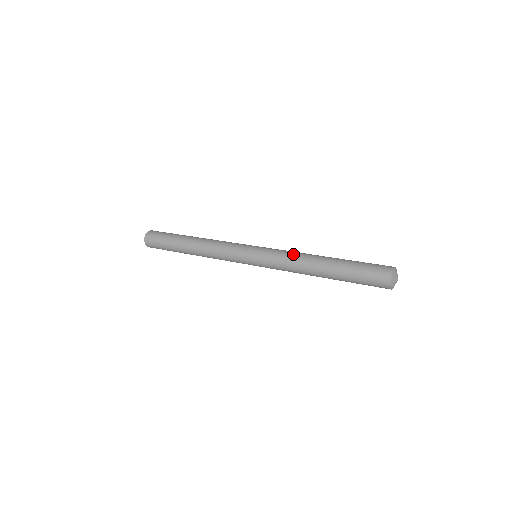
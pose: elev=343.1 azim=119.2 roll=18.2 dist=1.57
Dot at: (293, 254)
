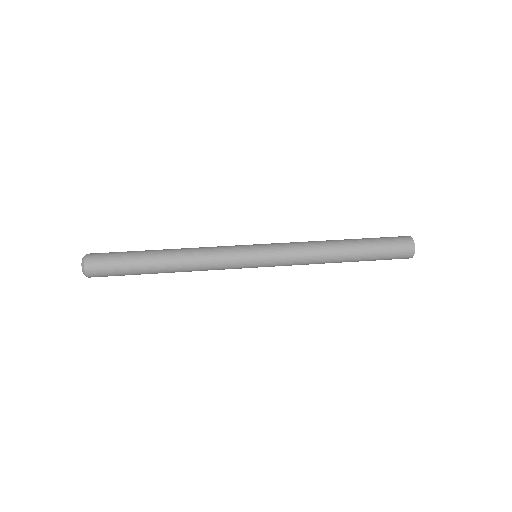
Dot at: (307, 247)
